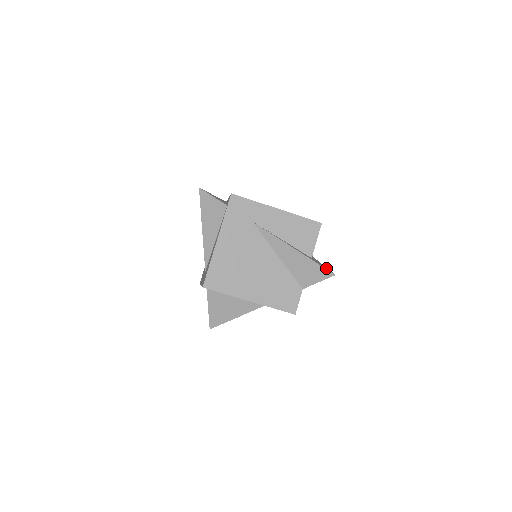
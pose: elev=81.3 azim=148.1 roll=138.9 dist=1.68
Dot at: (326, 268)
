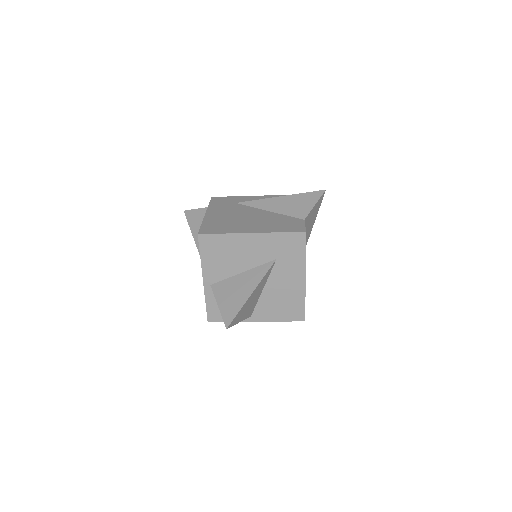
Dot at: occluded
